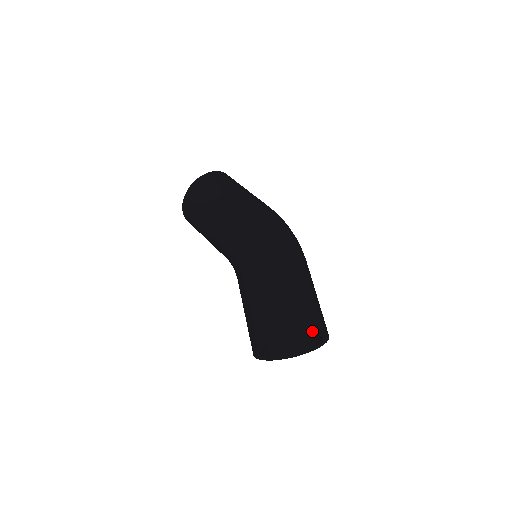
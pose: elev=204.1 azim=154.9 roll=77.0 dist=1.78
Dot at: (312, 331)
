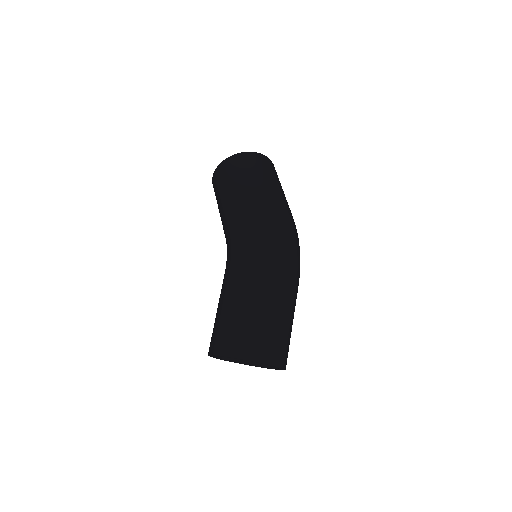
Dot at: (255, 361)
